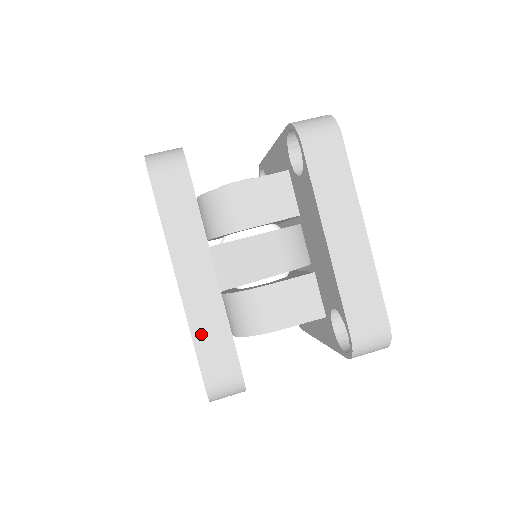
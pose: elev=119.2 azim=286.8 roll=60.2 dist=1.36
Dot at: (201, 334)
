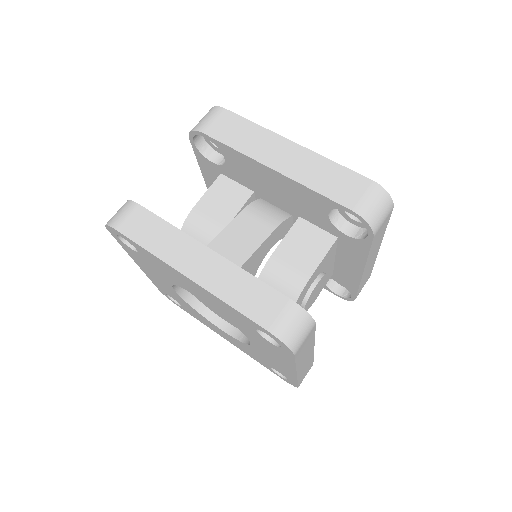
Dot at: (235, 298)
